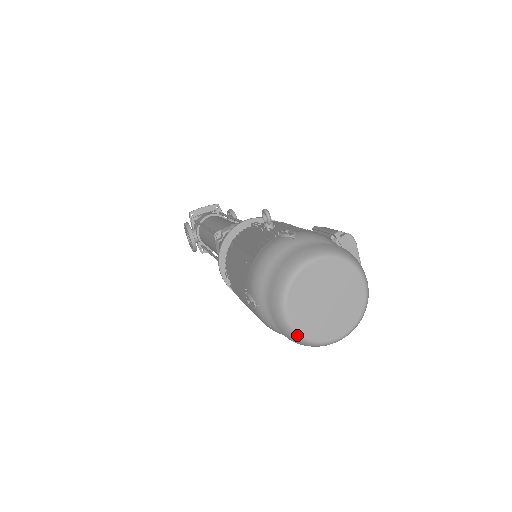
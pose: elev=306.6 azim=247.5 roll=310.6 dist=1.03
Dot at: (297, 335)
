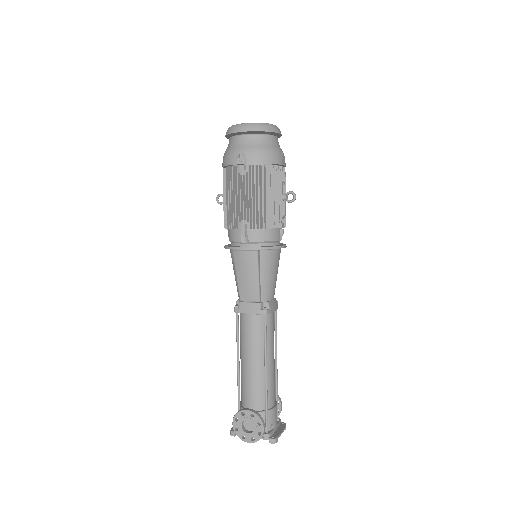
Dot at: (257, 123)
